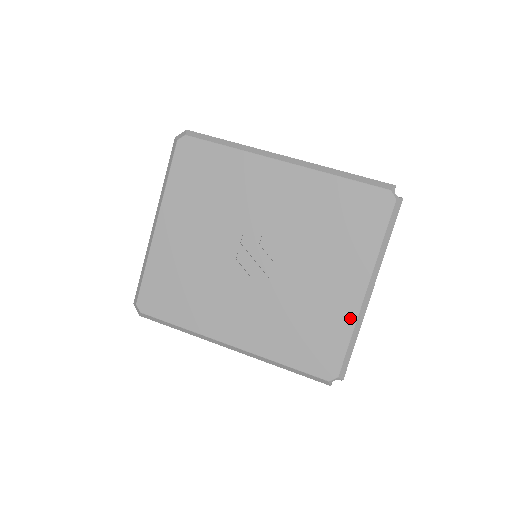
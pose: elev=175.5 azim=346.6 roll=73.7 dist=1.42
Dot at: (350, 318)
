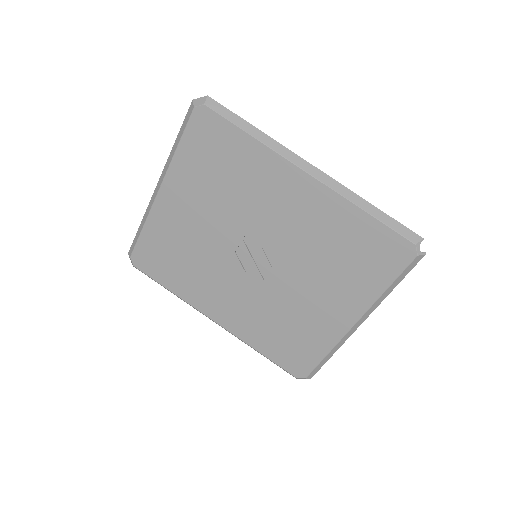
Dot at: (332, 340)
